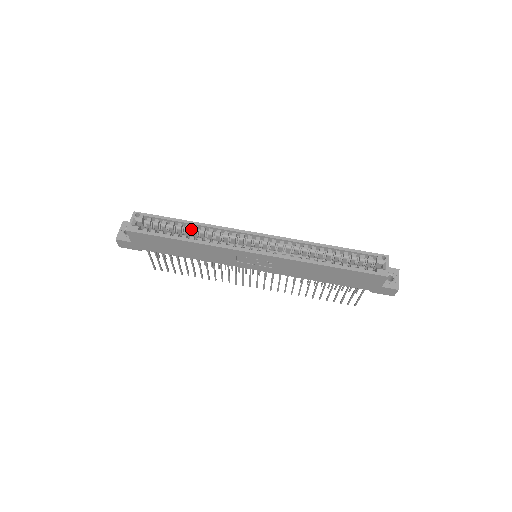
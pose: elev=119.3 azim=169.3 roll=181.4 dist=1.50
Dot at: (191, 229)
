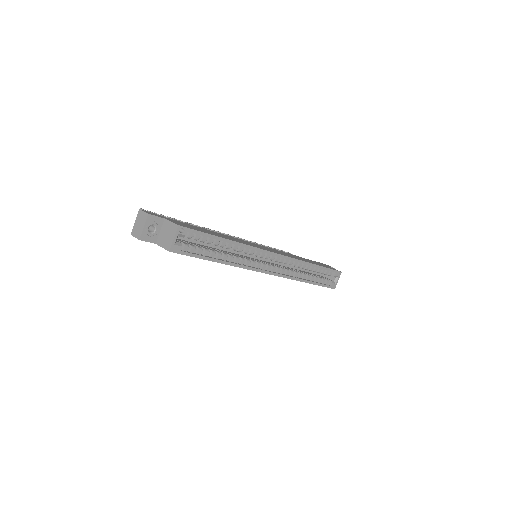
Dot at: occluded
